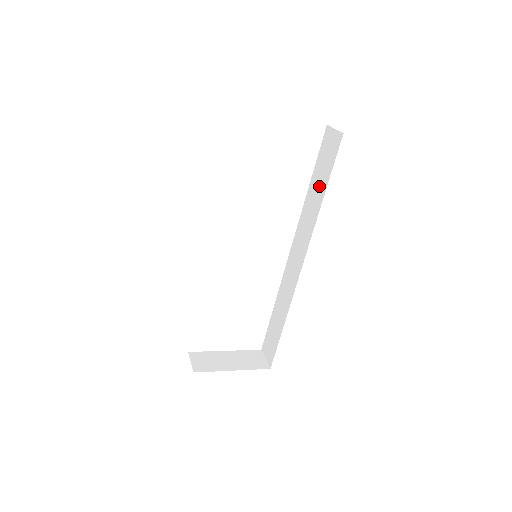
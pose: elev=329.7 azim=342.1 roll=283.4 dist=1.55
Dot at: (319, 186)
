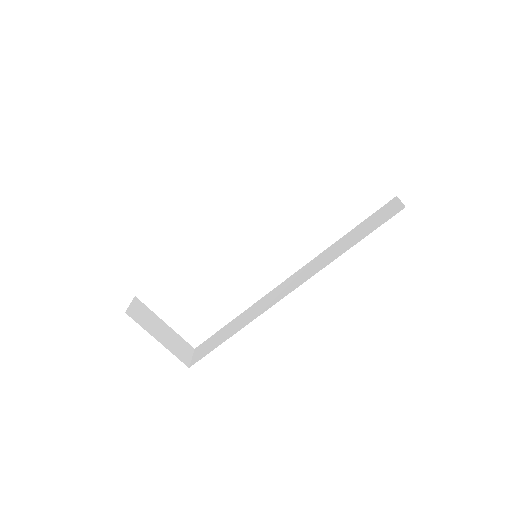
Dot at: (353, 239)
